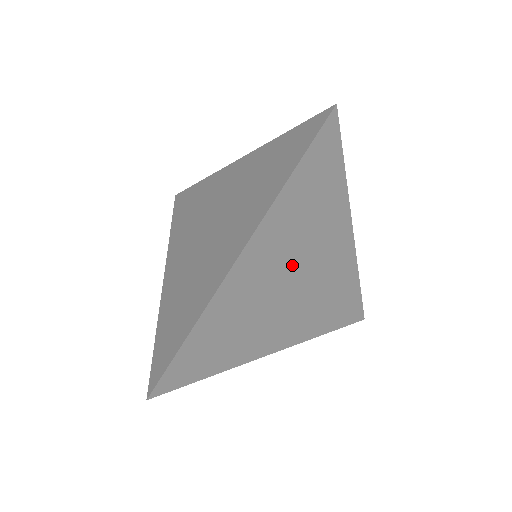
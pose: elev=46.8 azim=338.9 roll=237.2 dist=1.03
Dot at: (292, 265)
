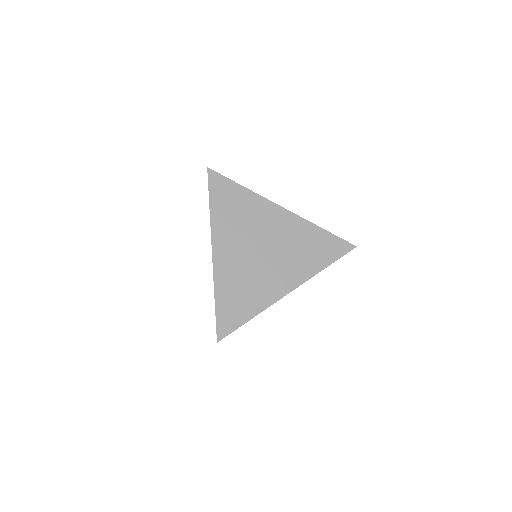
Dot at: occluded
